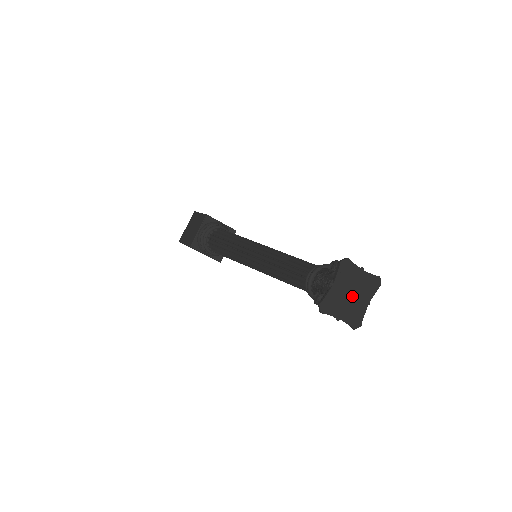
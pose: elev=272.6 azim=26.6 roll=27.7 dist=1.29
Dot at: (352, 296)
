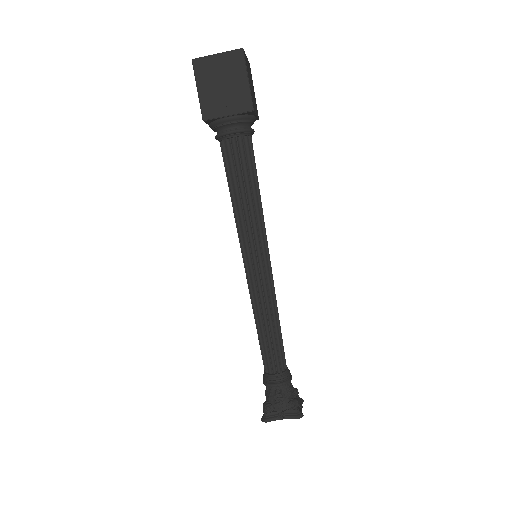
Dot at: occluded
